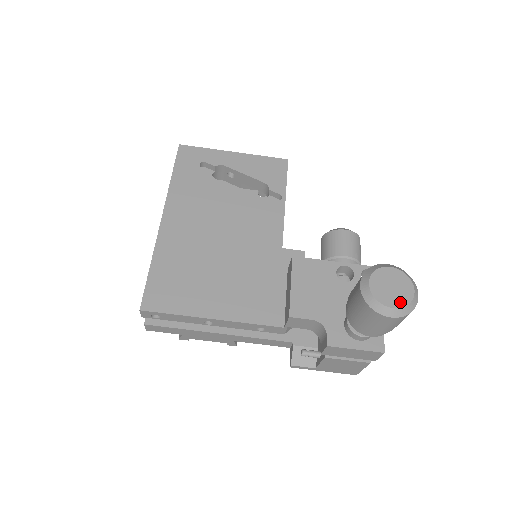
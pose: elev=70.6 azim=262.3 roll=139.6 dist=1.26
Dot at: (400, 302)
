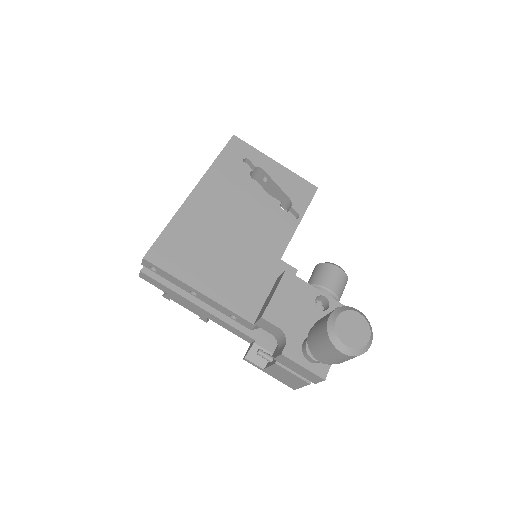
Dot at: (354, 344)
